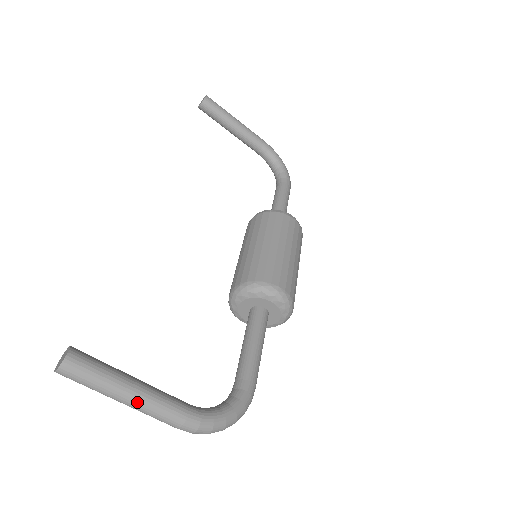
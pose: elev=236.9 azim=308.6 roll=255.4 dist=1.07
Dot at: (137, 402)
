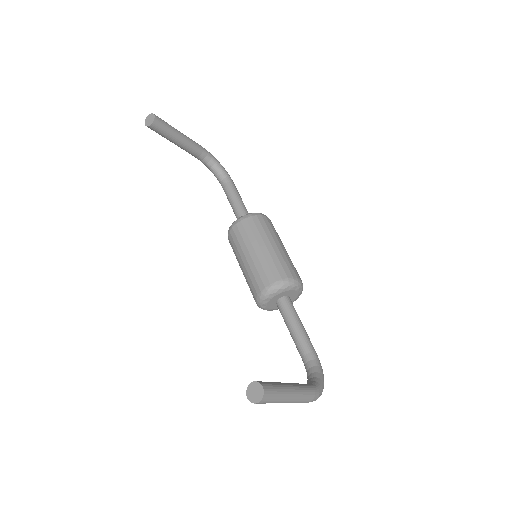
Dot at: (296, 398)
